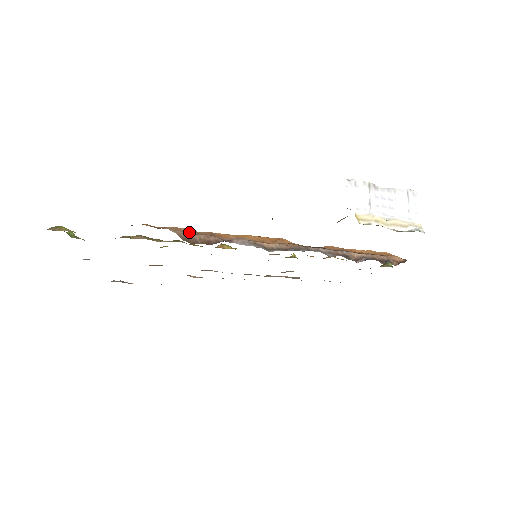
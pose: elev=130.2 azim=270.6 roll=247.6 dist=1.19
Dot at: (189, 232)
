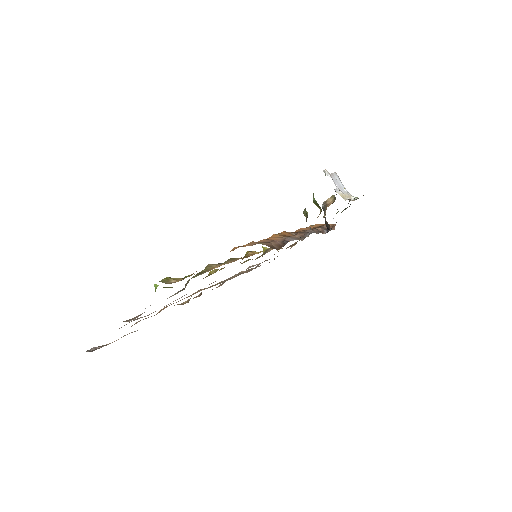
Dot at: (264, 242)
